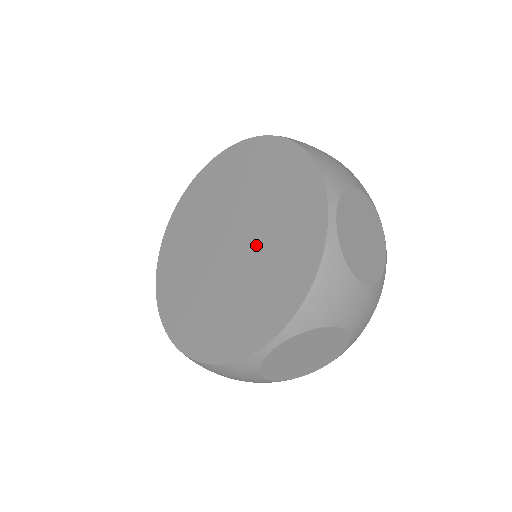
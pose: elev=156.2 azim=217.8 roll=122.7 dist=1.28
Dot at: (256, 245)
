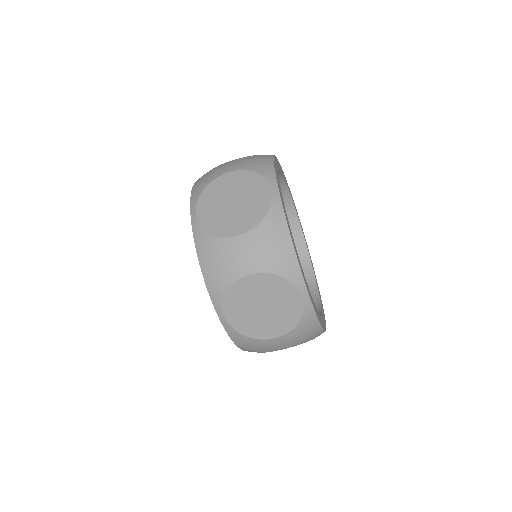
Dot at: occluded
